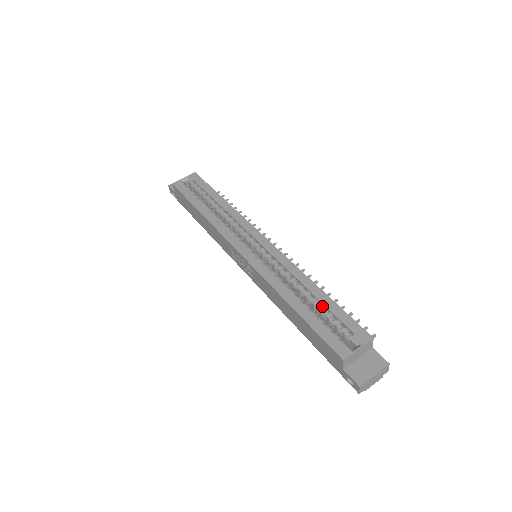
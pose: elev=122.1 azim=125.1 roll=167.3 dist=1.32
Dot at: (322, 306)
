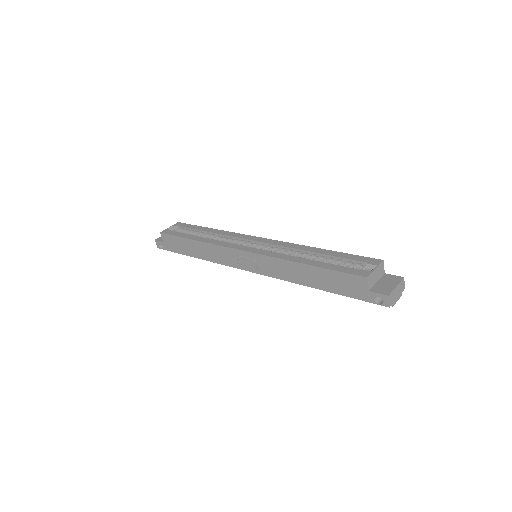
Dot at: (331, 258)
